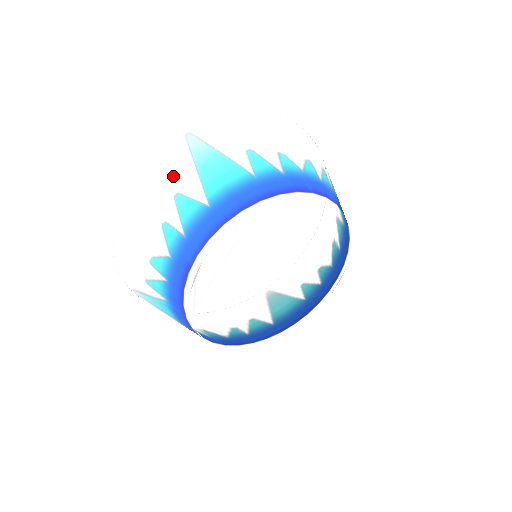
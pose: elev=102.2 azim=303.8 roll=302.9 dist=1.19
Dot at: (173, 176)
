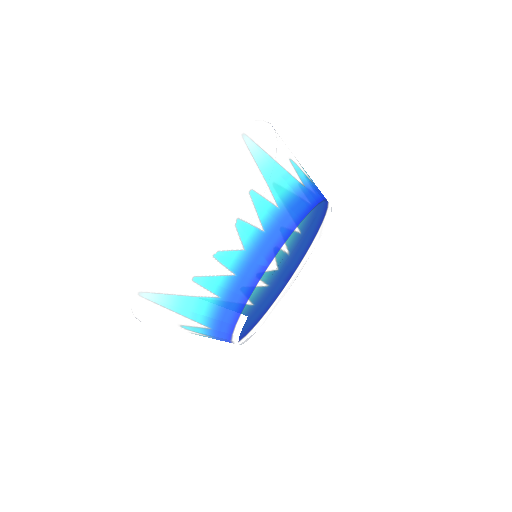
Dot at: (165, 319)
